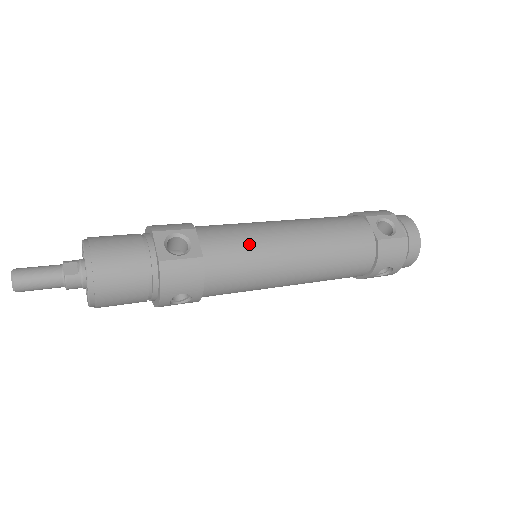
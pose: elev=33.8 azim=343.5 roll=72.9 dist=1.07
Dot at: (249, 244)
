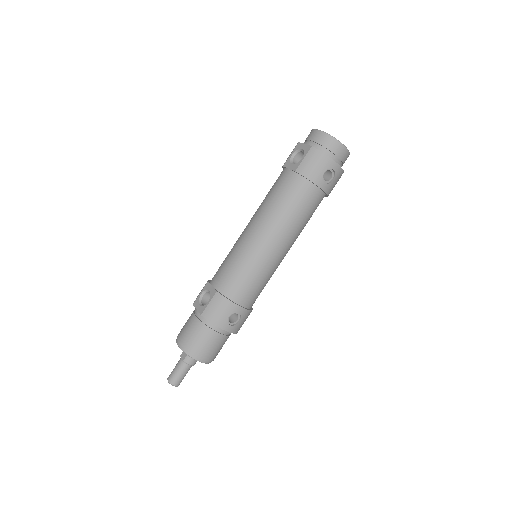
Dot at: (233, 259)
